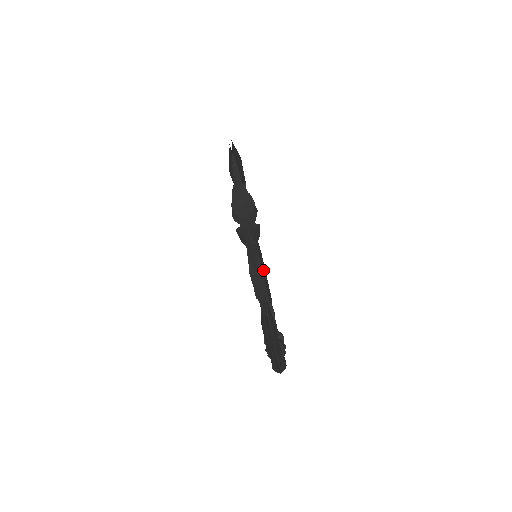
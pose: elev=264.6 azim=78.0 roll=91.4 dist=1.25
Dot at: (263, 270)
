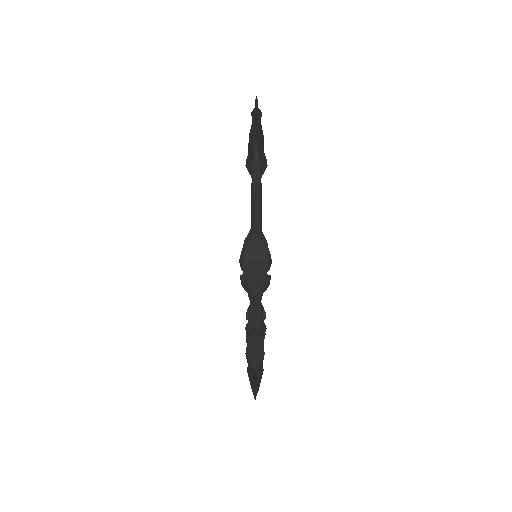
Dot at: occluded
